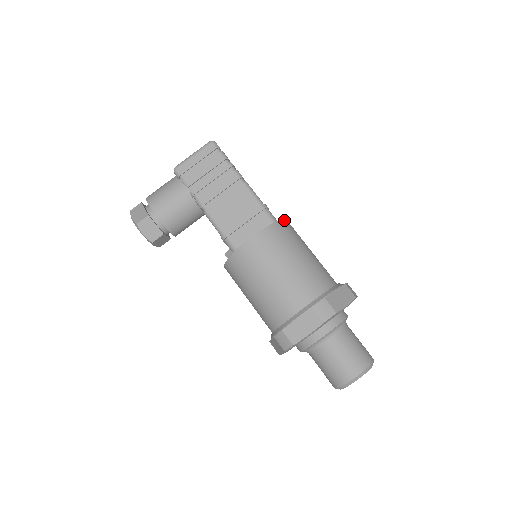
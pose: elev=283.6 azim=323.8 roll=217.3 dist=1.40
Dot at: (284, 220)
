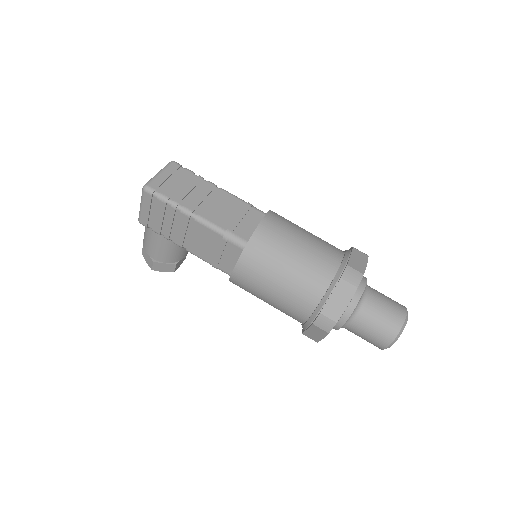
Dot at: (254, 233)
